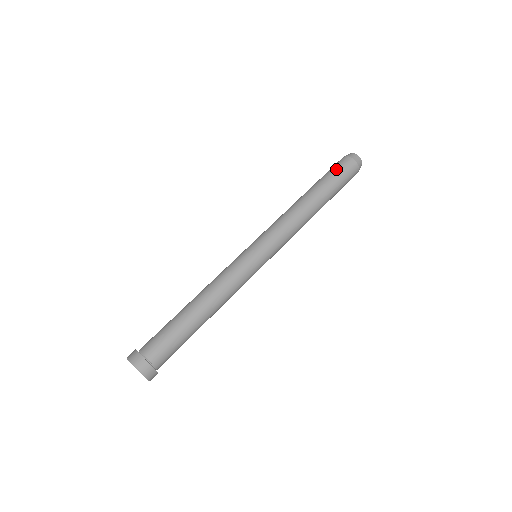
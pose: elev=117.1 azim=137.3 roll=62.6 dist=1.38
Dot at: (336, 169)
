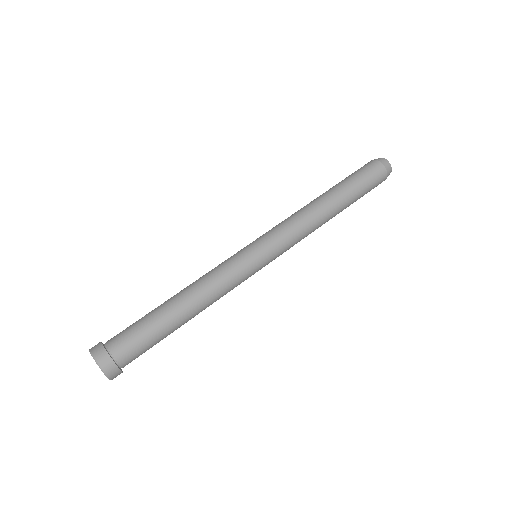
Dot at: (354, 172)
